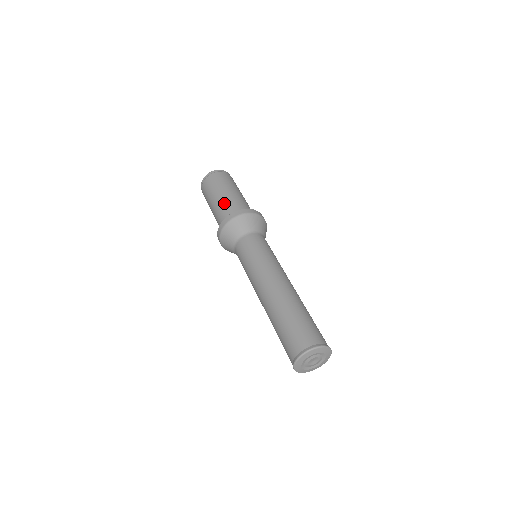
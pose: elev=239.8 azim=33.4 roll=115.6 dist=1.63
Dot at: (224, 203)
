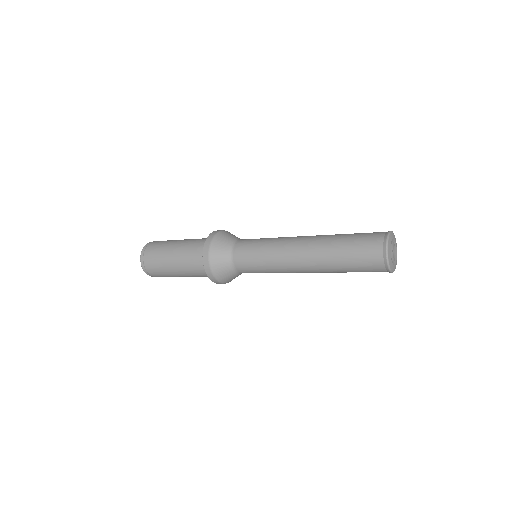
Dot at: (184, 257)
